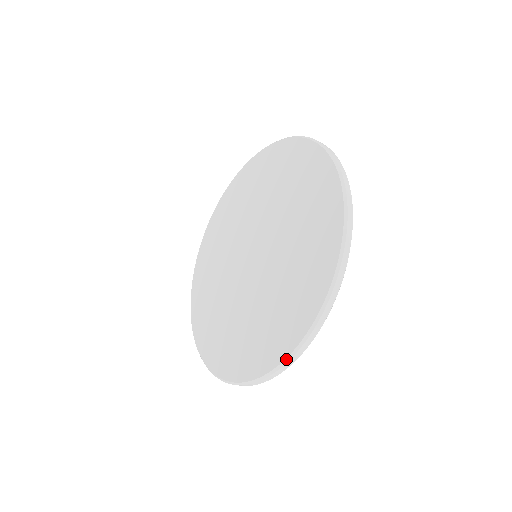
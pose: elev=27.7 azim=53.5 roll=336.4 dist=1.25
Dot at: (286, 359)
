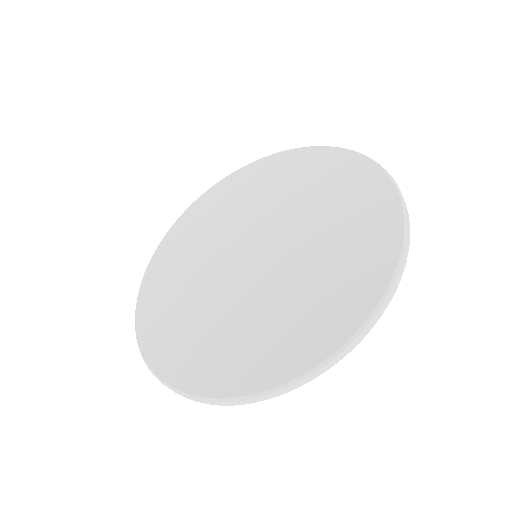
Dot at: (404, 219)
